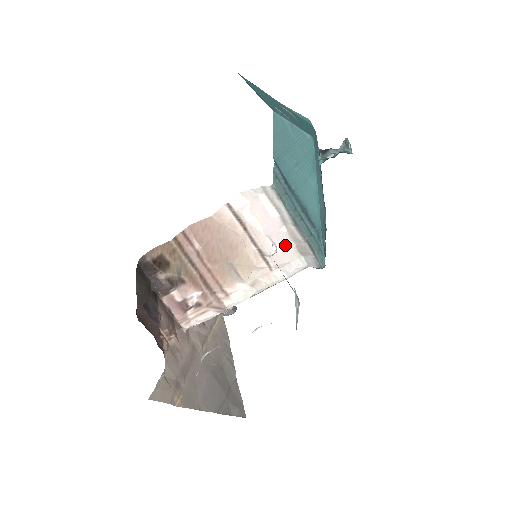
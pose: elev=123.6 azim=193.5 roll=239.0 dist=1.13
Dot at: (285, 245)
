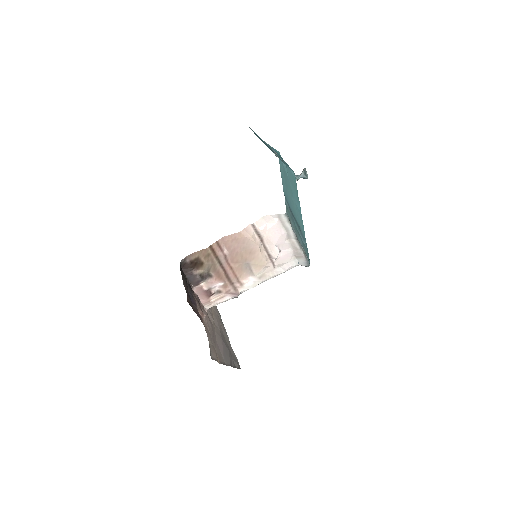
Dot at: (287, 251)
